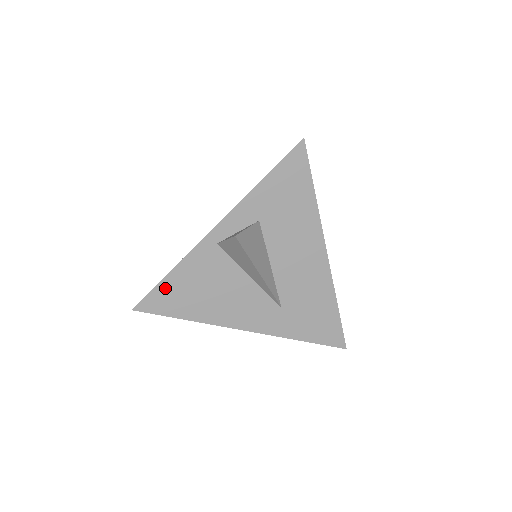
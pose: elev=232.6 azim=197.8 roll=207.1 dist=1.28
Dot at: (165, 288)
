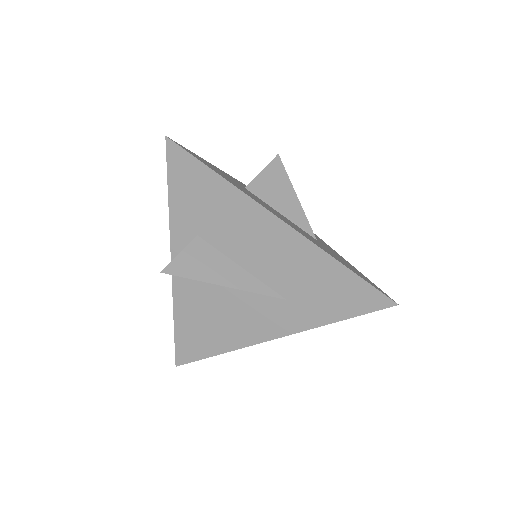
Dot at: (182, 337)
